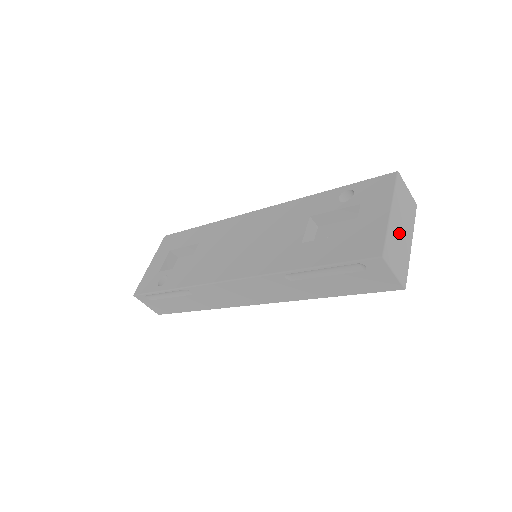
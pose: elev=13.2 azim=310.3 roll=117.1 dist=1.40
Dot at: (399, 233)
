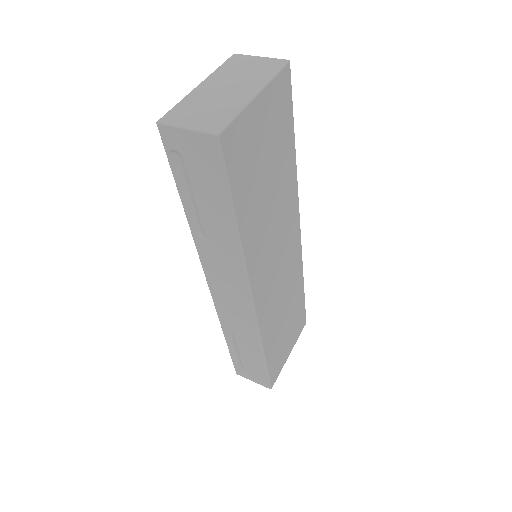
Dot at: (216, 95)
